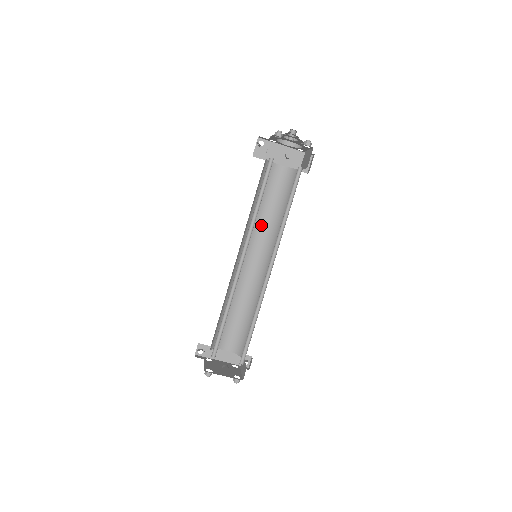
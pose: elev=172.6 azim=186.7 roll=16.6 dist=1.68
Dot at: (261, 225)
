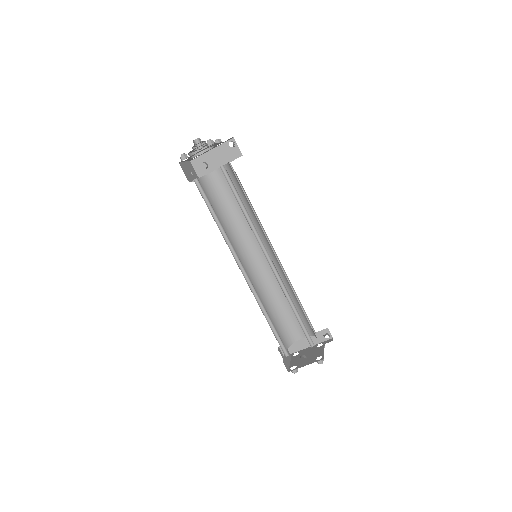
Dot at: (244, 226)
